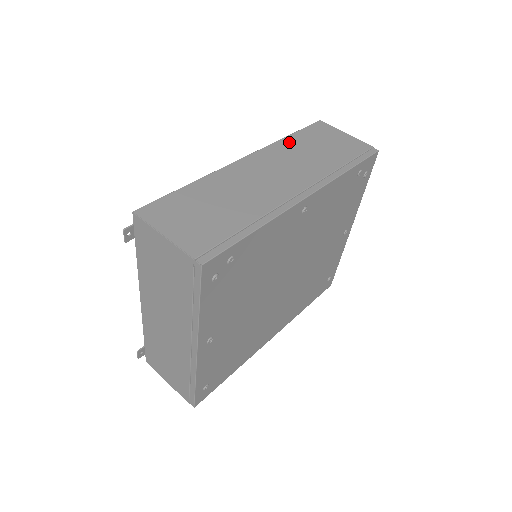
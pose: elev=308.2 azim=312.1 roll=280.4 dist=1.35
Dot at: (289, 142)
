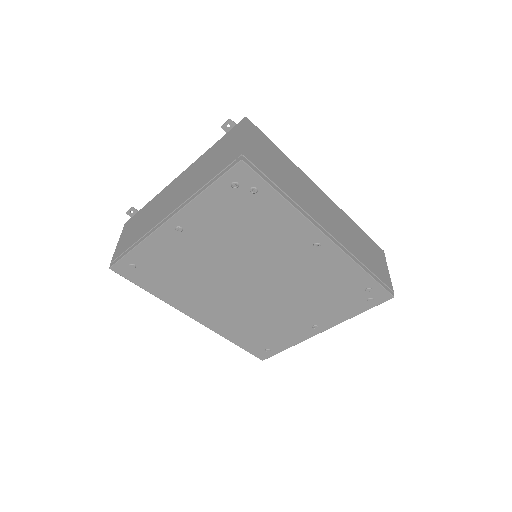
Dot at: (354, 226)
